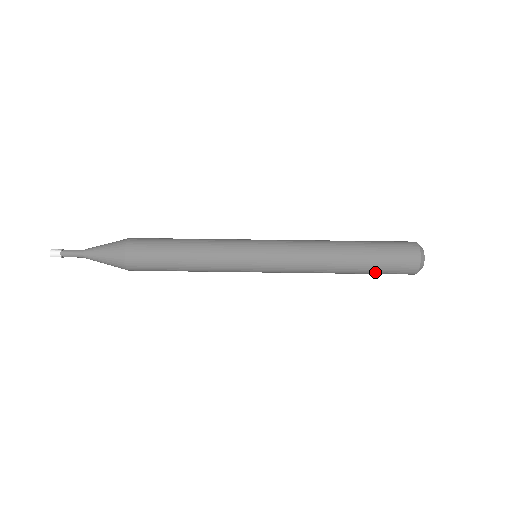
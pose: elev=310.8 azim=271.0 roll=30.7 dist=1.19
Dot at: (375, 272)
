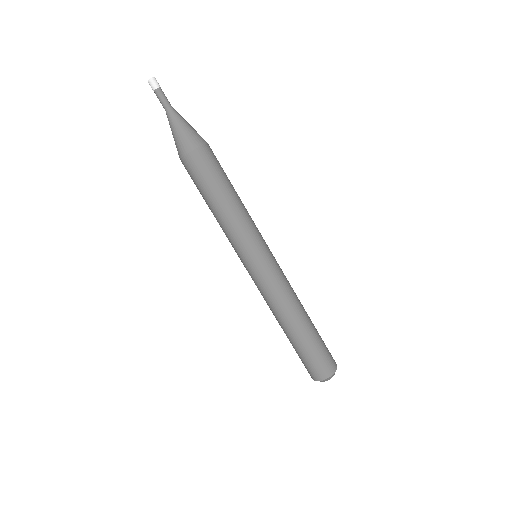
Dot at: occluded
